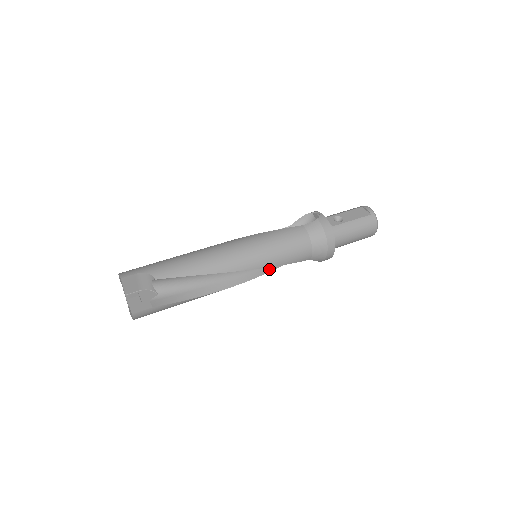
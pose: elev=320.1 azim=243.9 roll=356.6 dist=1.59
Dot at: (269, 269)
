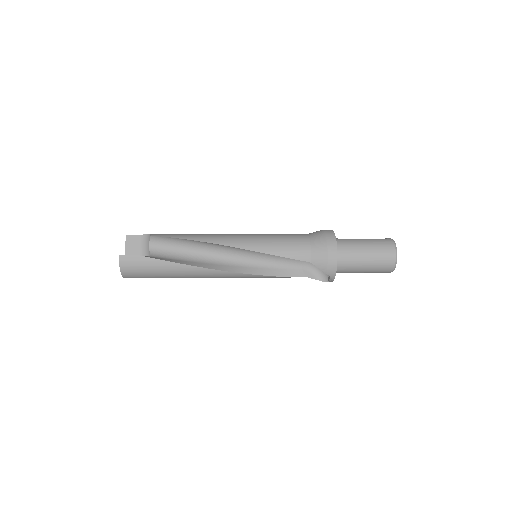
Dot at: (269, 273)
